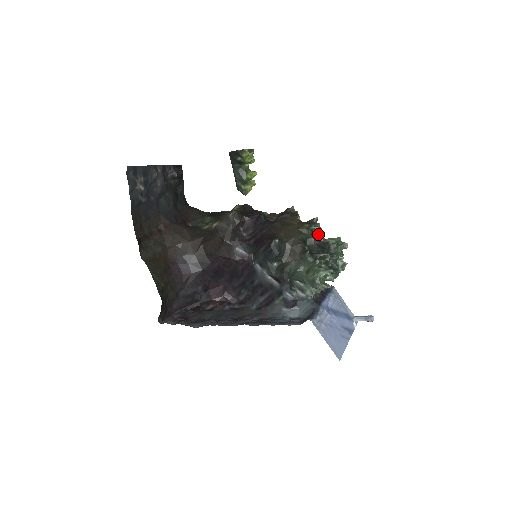
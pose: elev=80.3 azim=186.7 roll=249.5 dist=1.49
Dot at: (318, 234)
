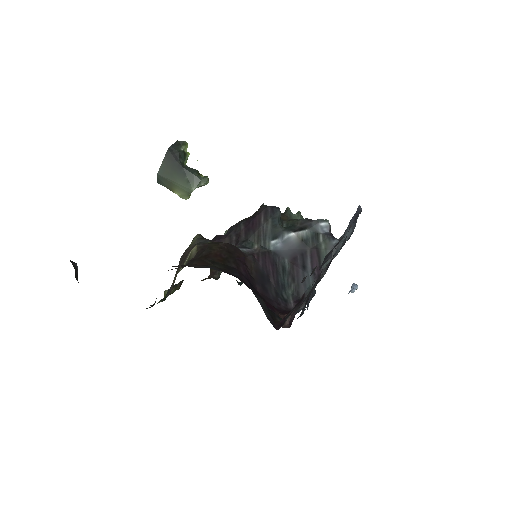
Dot at: occluded
